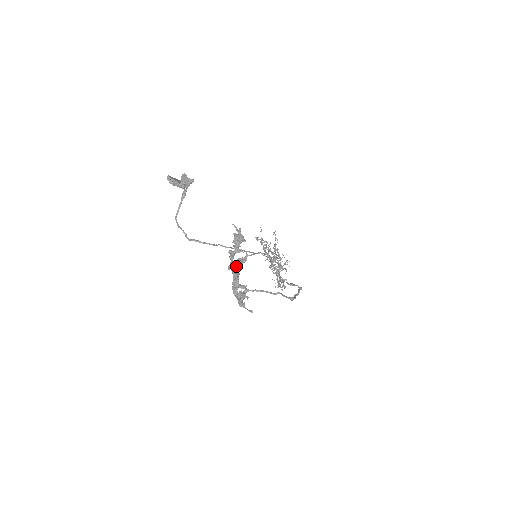
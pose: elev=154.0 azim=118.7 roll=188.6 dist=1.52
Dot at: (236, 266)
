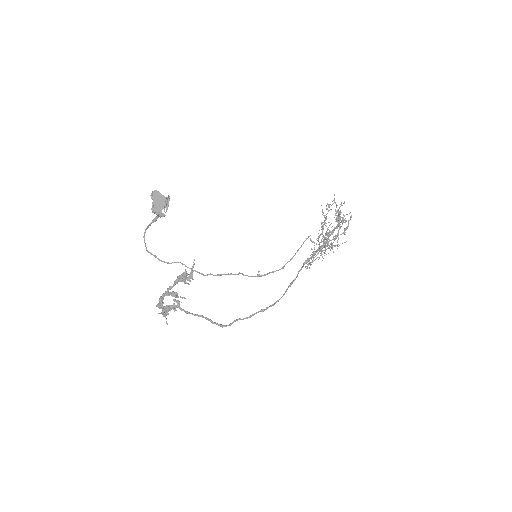
Dot at: (167, 295)
